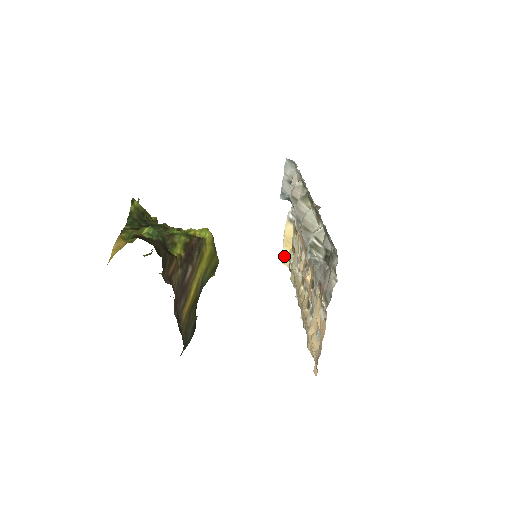
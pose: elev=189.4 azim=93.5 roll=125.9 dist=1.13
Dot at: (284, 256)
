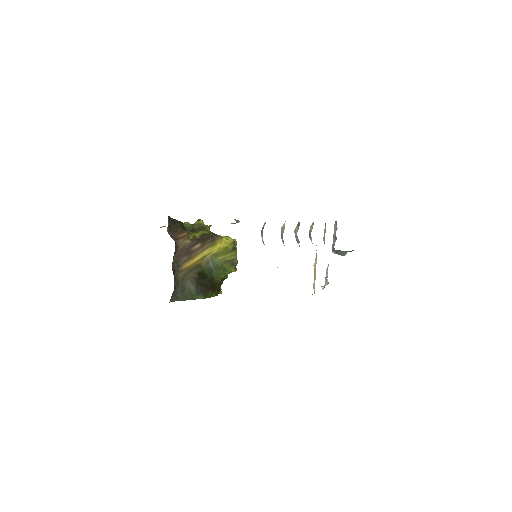
Dot at: (314, 286)
